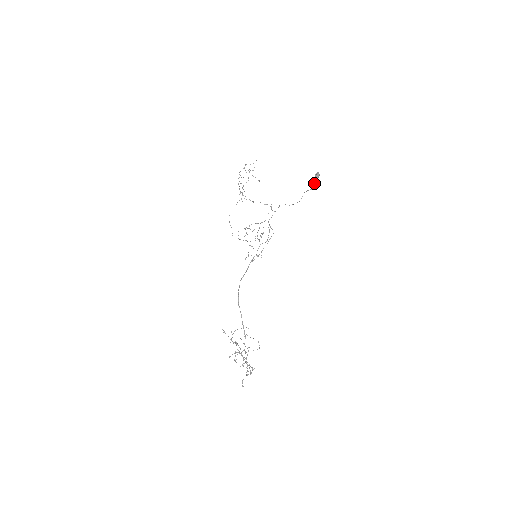
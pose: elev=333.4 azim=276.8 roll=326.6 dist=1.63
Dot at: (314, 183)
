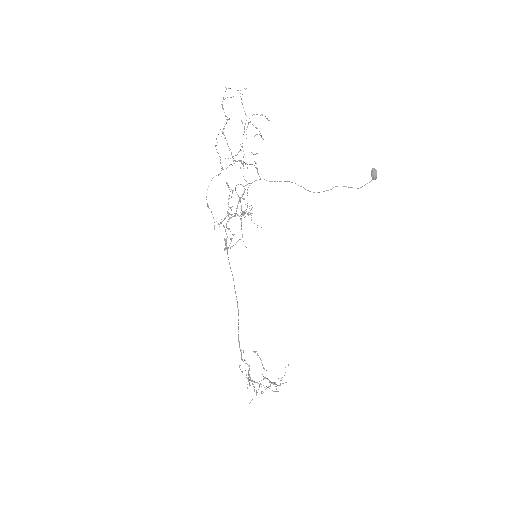
Dot at: occluded
